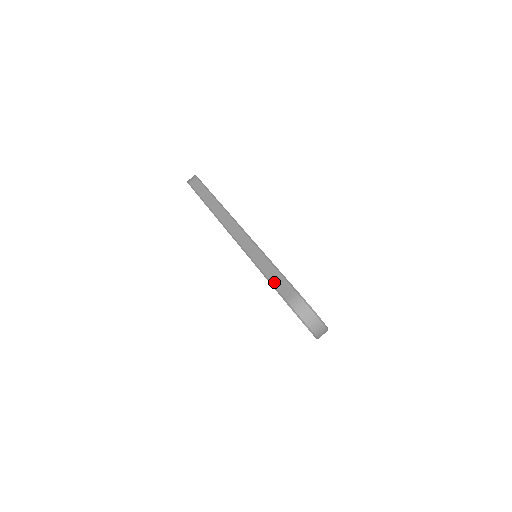
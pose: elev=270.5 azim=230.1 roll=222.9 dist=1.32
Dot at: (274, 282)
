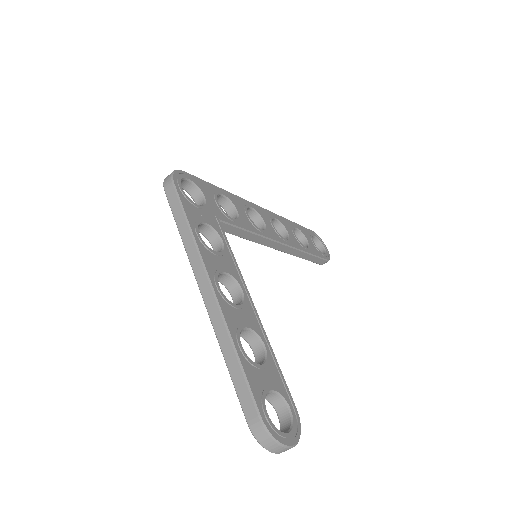
Dot at: (238, 390)
